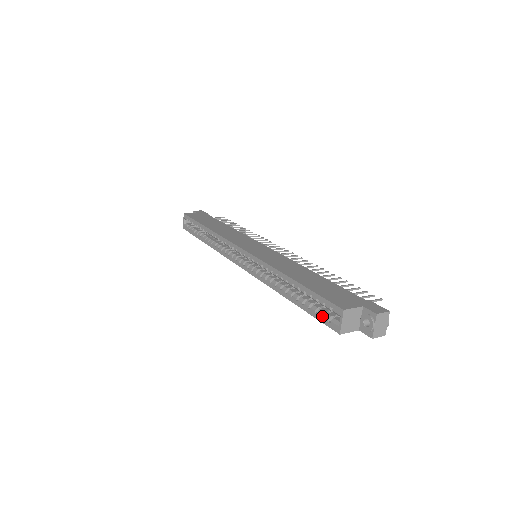
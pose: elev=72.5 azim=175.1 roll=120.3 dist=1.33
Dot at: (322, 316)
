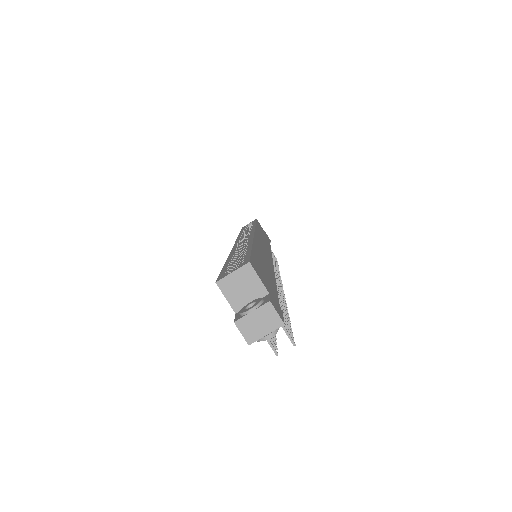
Dot at: occluded
